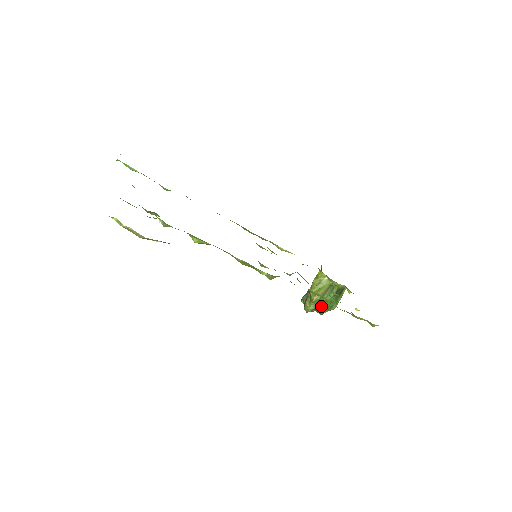
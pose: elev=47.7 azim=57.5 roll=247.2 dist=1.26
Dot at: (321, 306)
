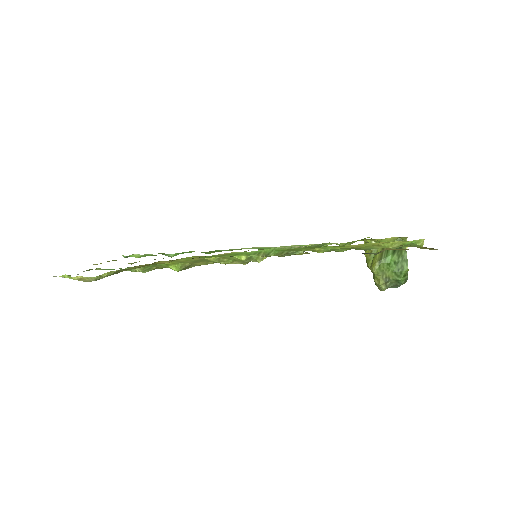
Dot at: (389, 274)
